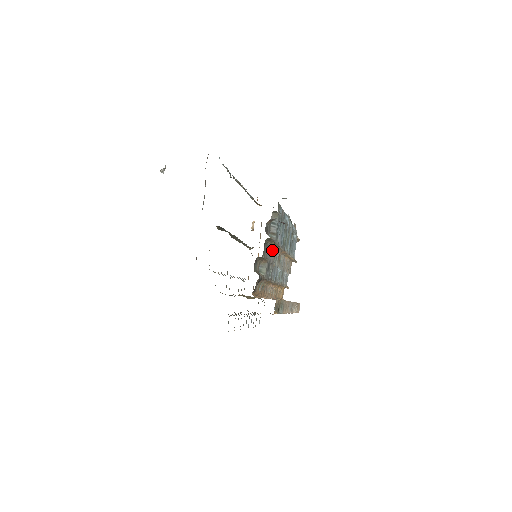
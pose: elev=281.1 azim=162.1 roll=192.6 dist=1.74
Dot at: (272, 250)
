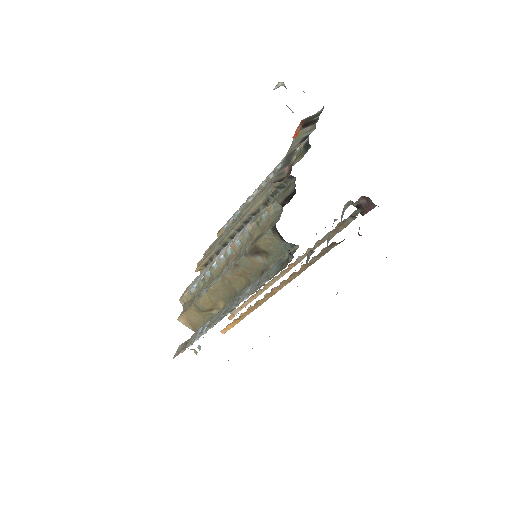
Dot at: (321, 239)
